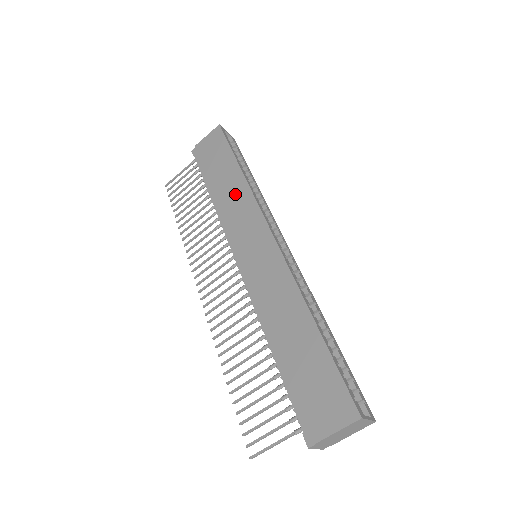
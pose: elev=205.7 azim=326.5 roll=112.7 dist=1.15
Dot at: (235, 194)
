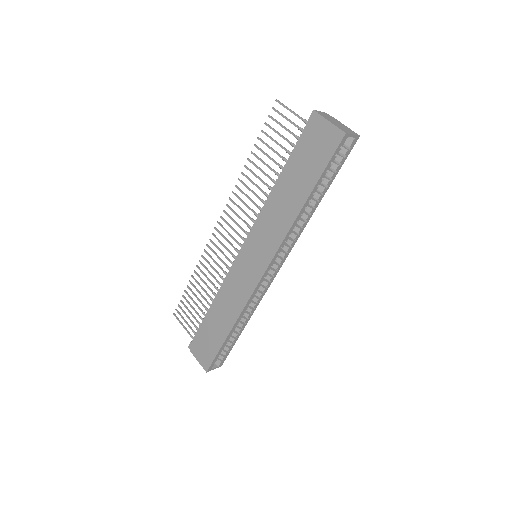
Dot at: (282, 214)
